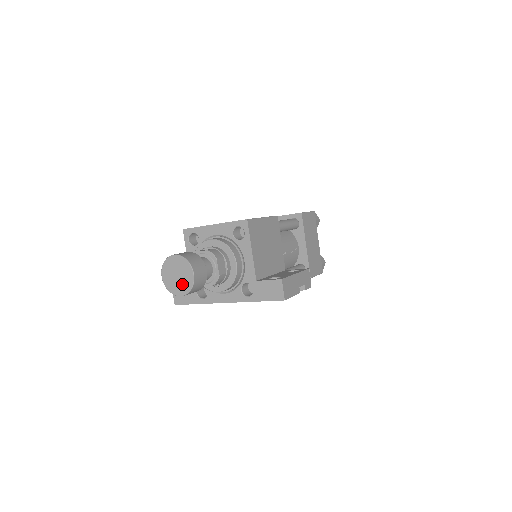
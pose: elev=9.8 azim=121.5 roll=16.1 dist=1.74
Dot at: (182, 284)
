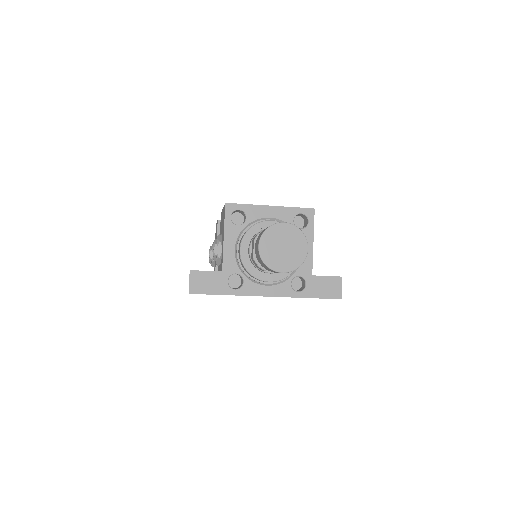
Dot at: (289, 258)
